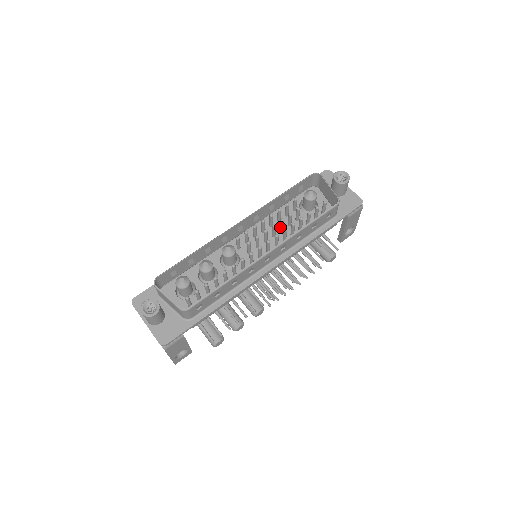
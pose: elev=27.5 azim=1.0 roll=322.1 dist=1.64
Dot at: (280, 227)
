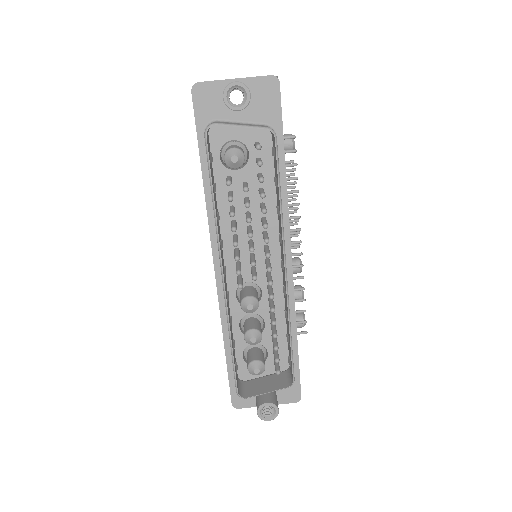
Dot at: occluded
